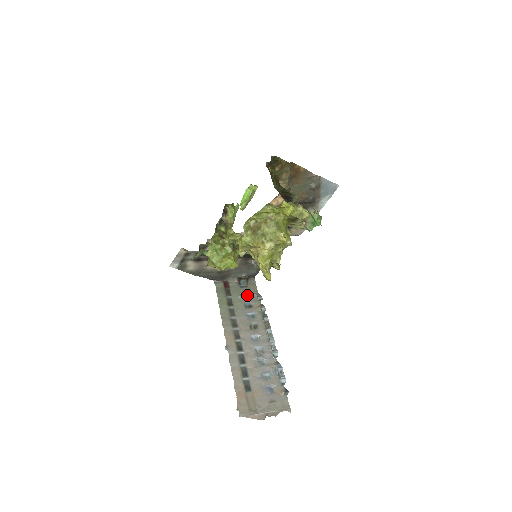
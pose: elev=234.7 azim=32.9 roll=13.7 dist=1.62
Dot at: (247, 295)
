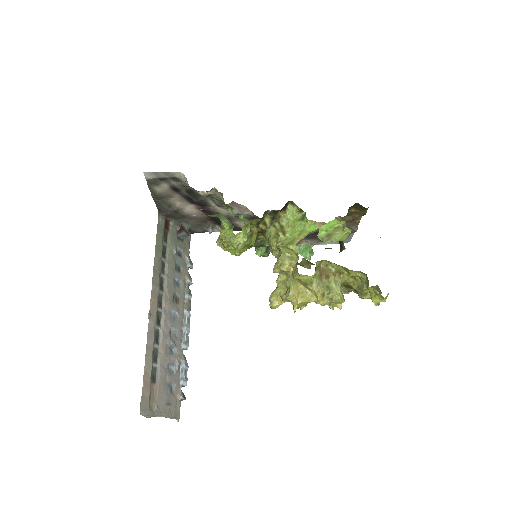
Dot at: (180, 252)
